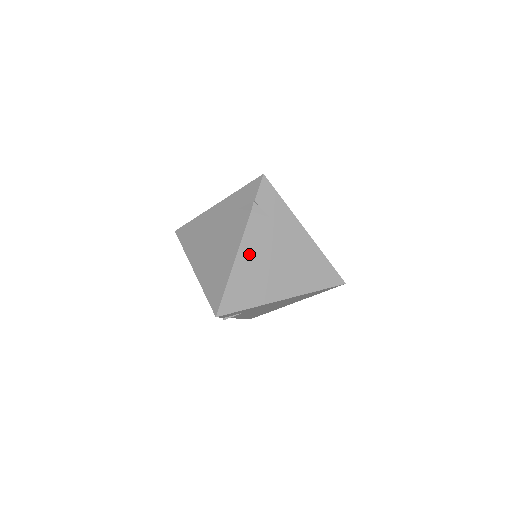
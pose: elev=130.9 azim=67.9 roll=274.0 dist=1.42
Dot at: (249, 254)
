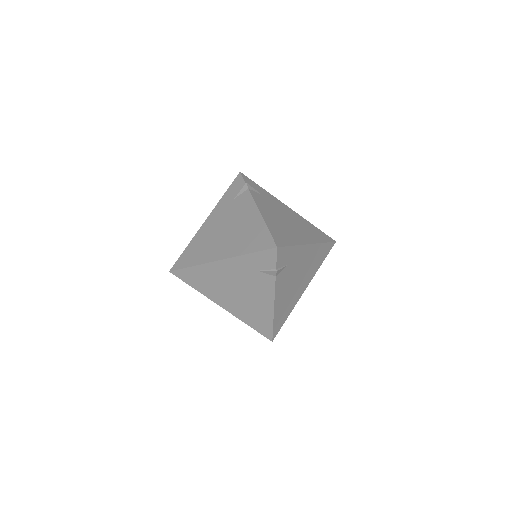
Dot at: (266, 212)
